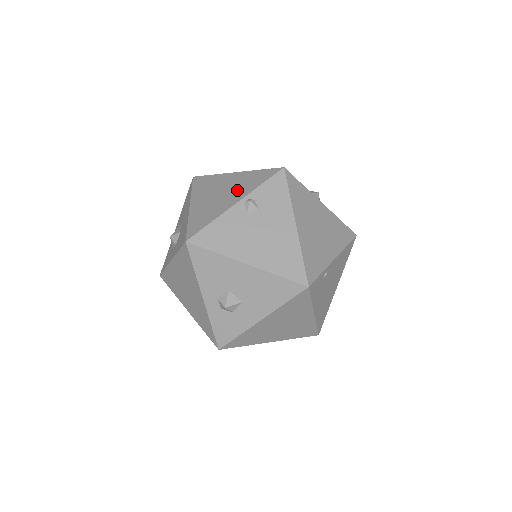
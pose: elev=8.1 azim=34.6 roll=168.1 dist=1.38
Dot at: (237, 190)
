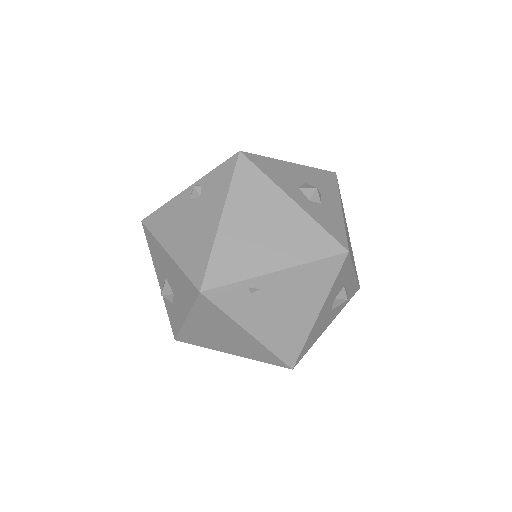
Dot at: occluded
